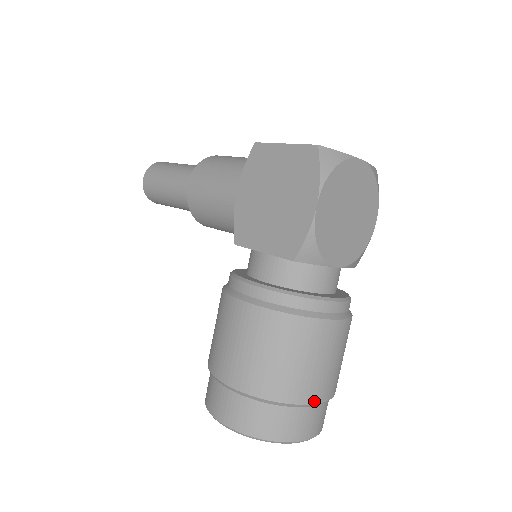
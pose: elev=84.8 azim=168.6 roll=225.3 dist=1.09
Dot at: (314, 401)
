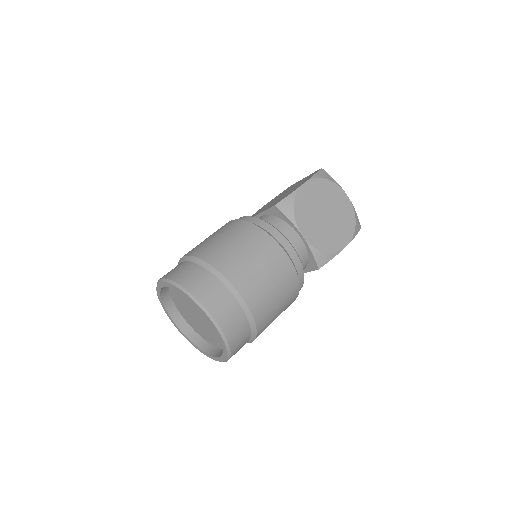
Dot at: (235, 284)
